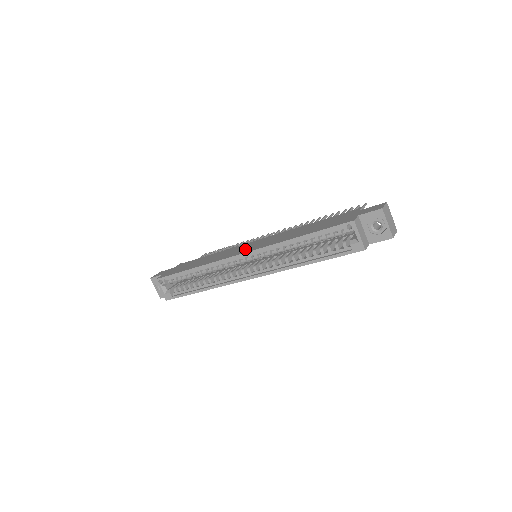
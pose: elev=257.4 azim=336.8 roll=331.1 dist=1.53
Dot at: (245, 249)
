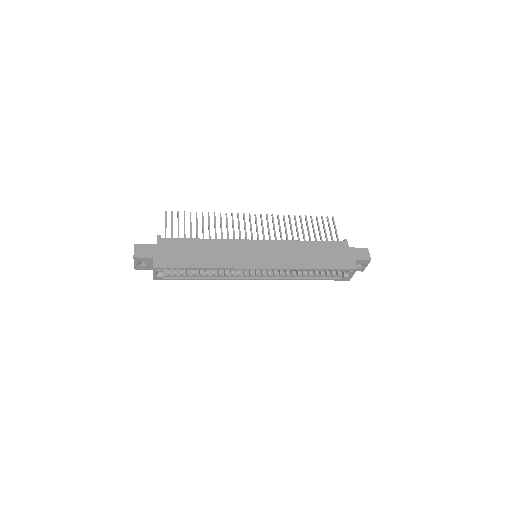
Dot at: (258, 259)
